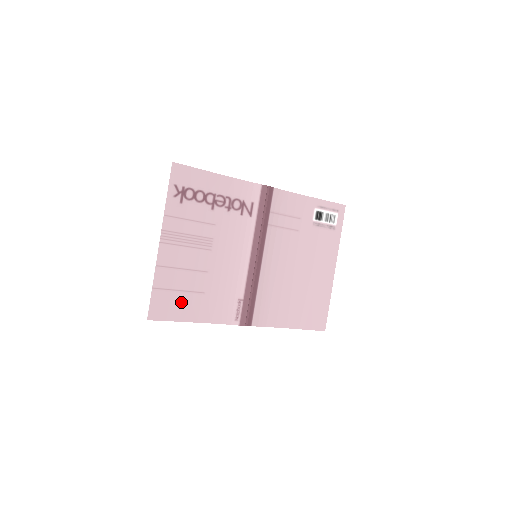
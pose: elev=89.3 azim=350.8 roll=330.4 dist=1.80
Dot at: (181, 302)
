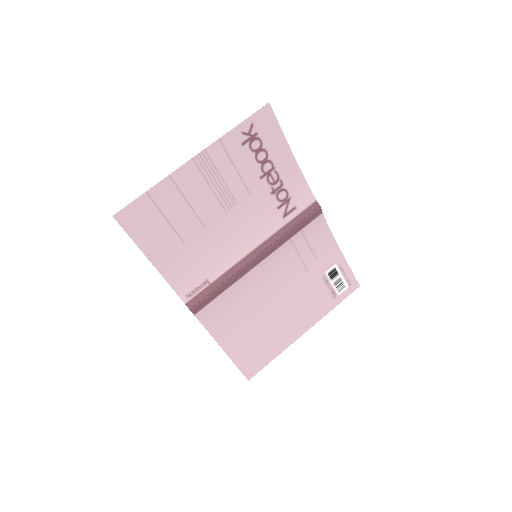
Dot at: (157, 231)
